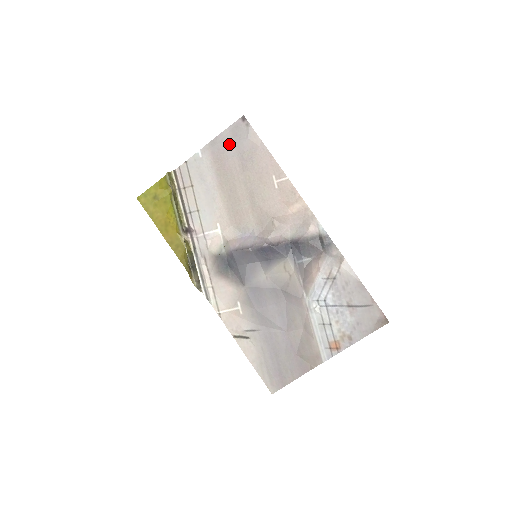
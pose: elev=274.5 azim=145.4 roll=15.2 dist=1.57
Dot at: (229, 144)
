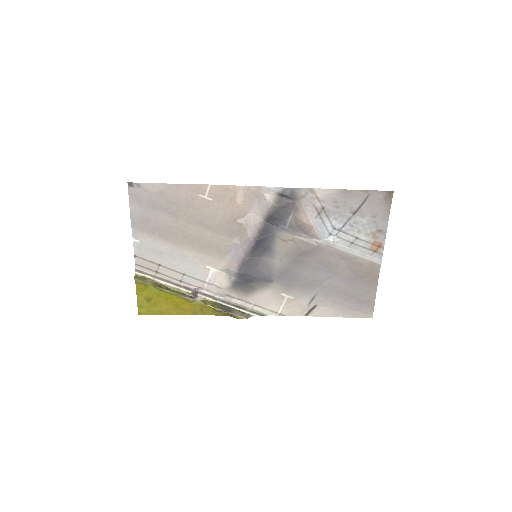
Dot at: (145, 212)
